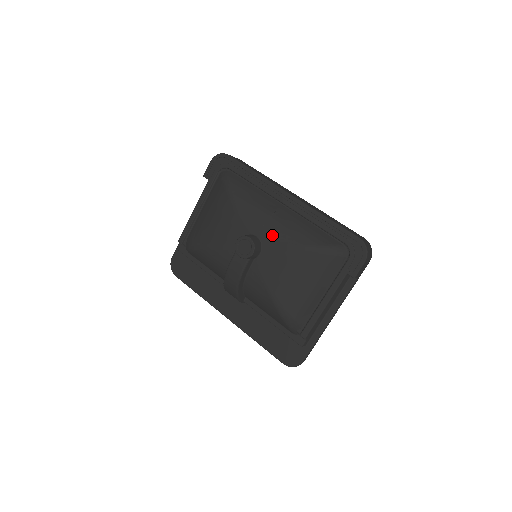
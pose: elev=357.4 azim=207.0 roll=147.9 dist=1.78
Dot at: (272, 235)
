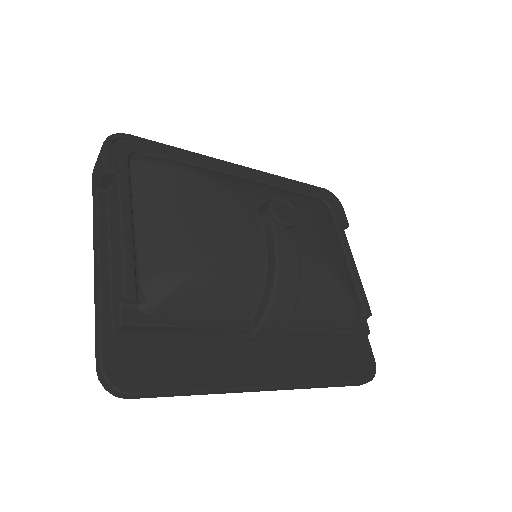
Dot at: occluded
